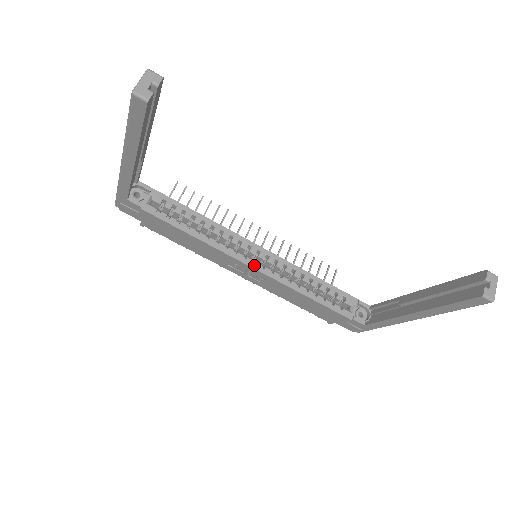
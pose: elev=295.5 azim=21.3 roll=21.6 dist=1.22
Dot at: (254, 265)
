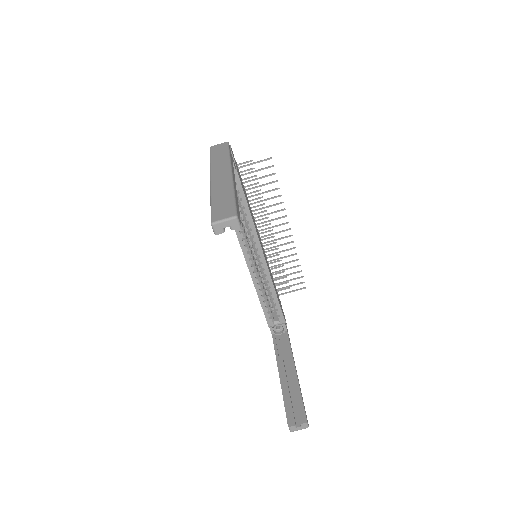
Dot at: (248, 260)
